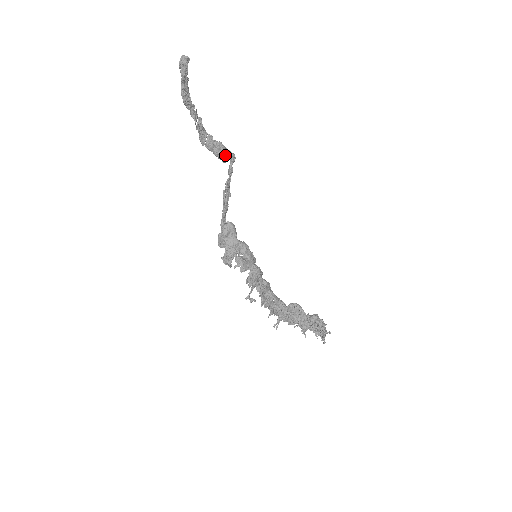
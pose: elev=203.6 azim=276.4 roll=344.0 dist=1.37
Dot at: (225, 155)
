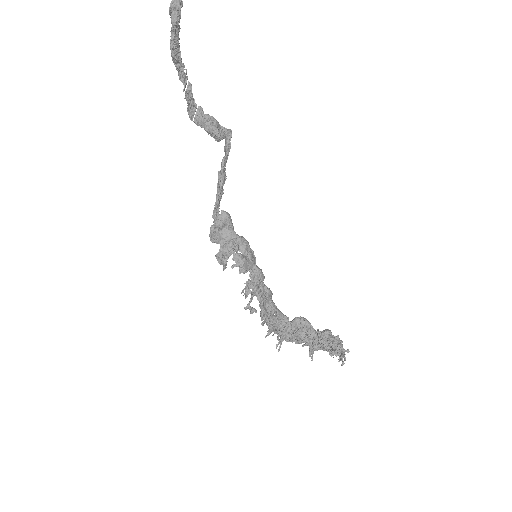
Dot at: (219, 131)
